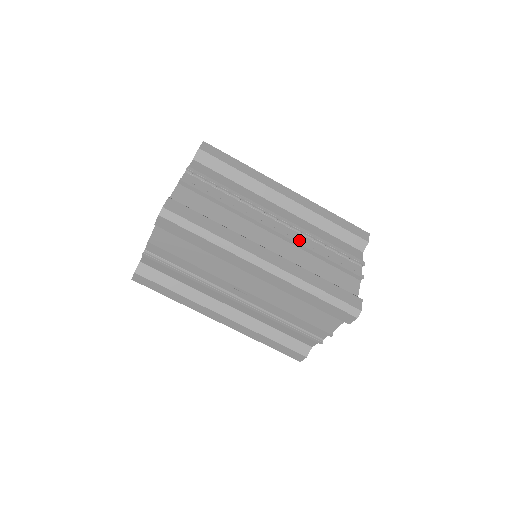
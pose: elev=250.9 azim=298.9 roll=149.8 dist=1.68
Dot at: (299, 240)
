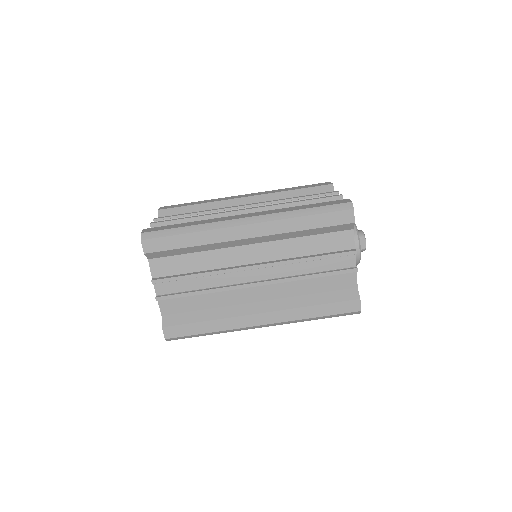
Dot at: occluded
